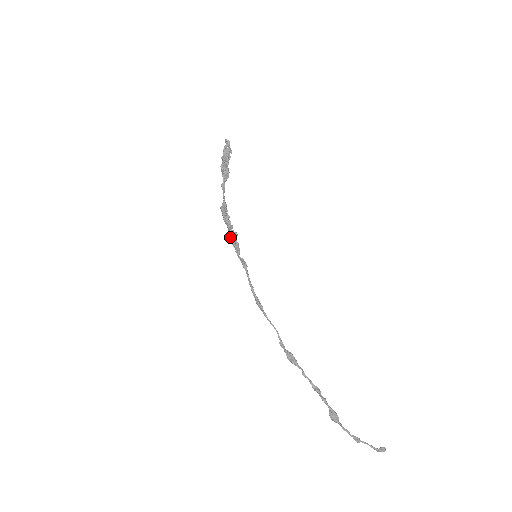
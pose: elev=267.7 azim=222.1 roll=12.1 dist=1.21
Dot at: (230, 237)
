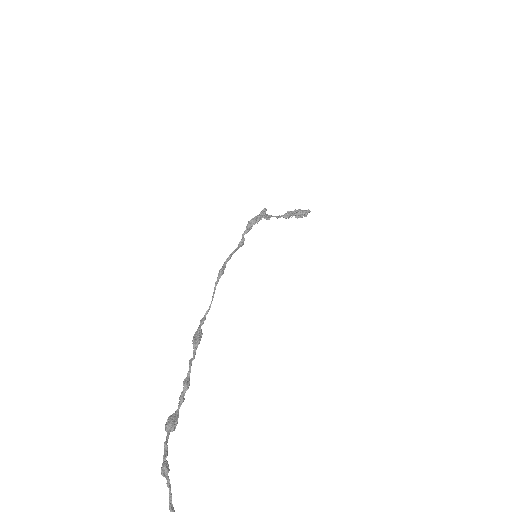
Dot at: (251, 219)
